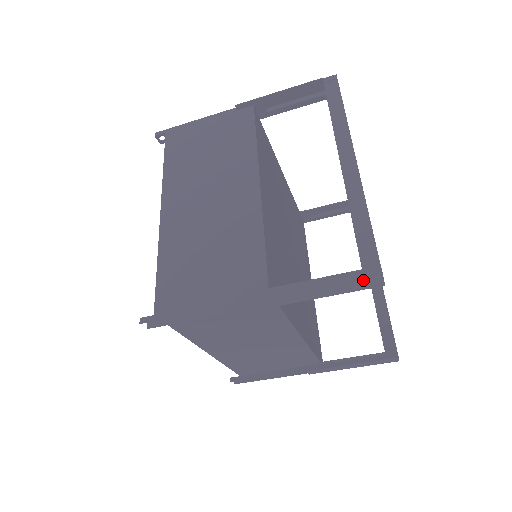
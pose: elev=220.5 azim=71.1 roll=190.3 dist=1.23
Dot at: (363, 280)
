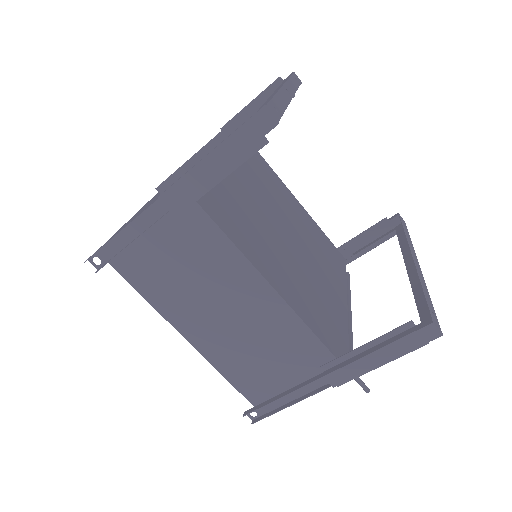
Dot at: (247, 120)
